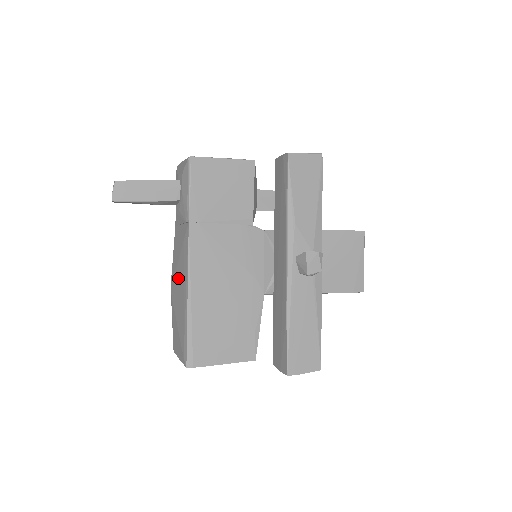
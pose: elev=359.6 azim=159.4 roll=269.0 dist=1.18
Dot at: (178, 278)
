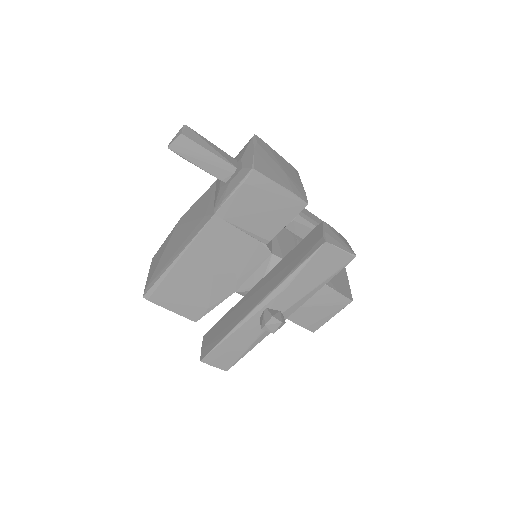
Dot at: (184, 229)
